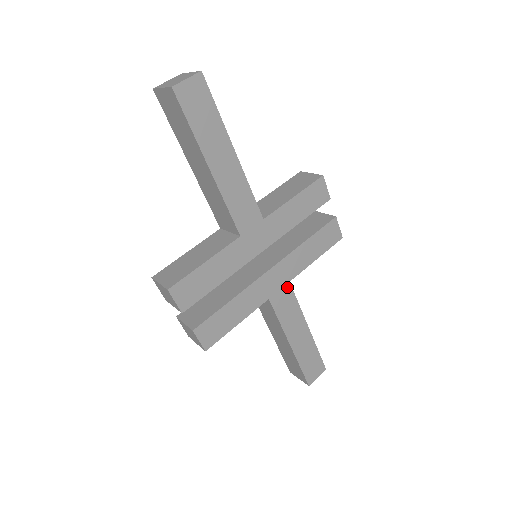
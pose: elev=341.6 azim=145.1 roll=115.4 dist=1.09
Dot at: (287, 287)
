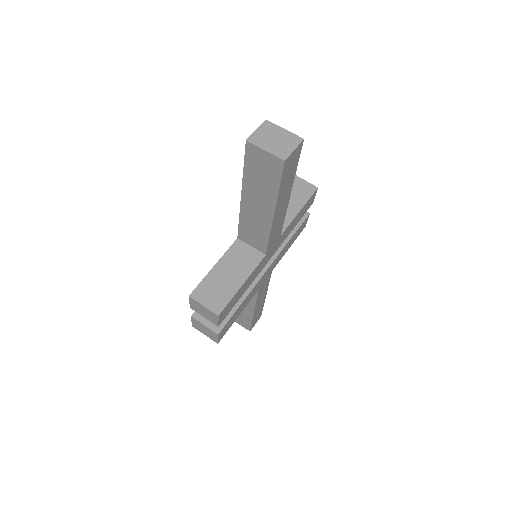
Dot at: (269, 275)
